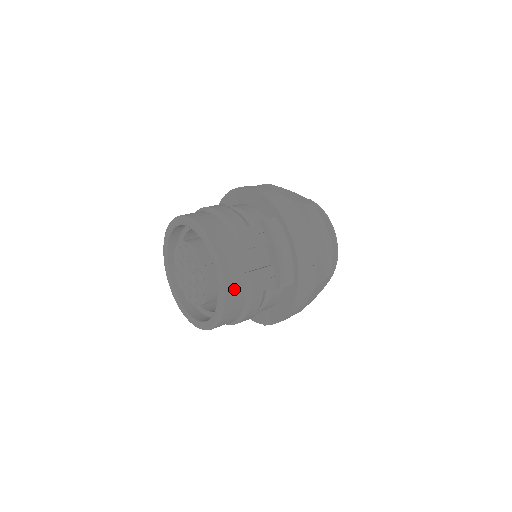
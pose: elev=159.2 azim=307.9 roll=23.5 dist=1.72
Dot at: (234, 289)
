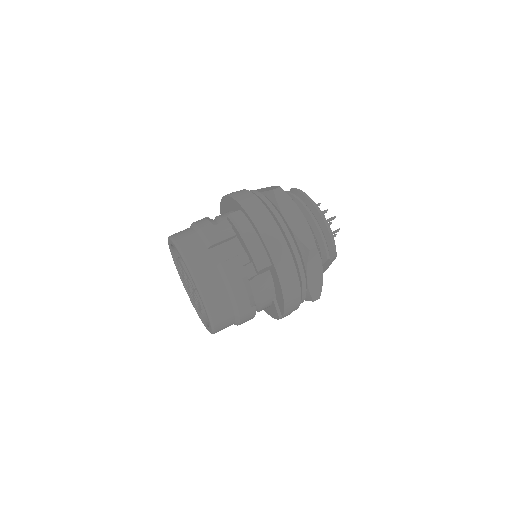
Dot at: (209, 283)
